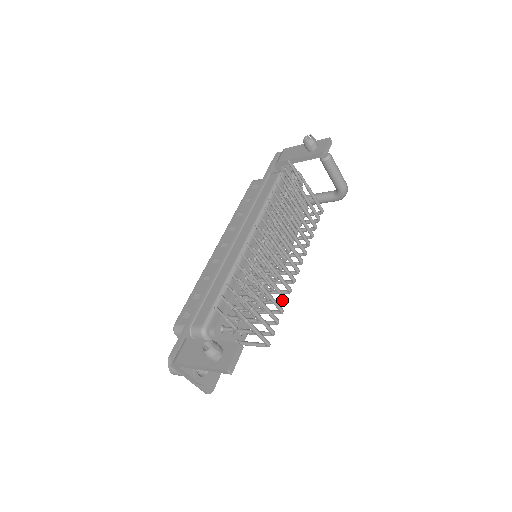
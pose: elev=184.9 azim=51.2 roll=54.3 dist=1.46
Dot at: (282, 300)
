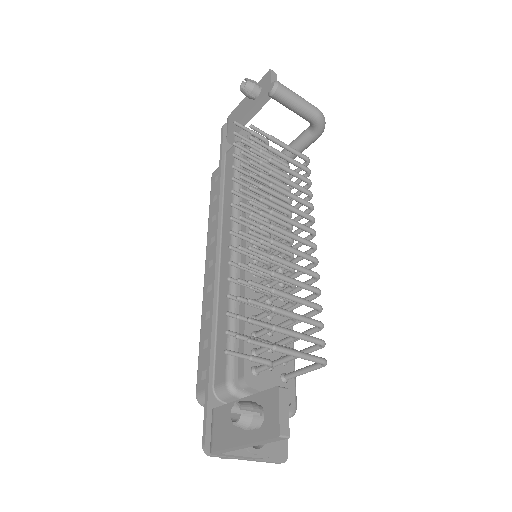
Dot at: (313, 293)
